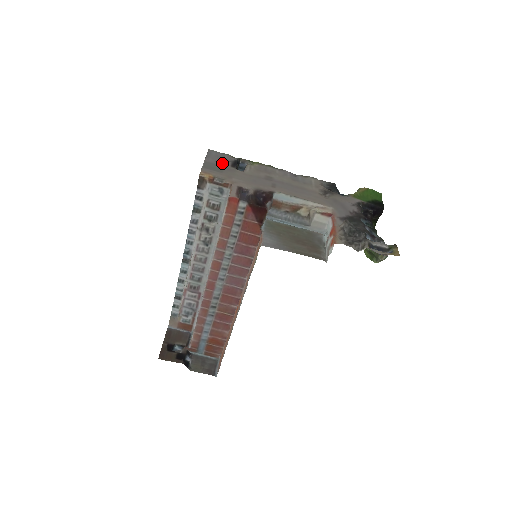
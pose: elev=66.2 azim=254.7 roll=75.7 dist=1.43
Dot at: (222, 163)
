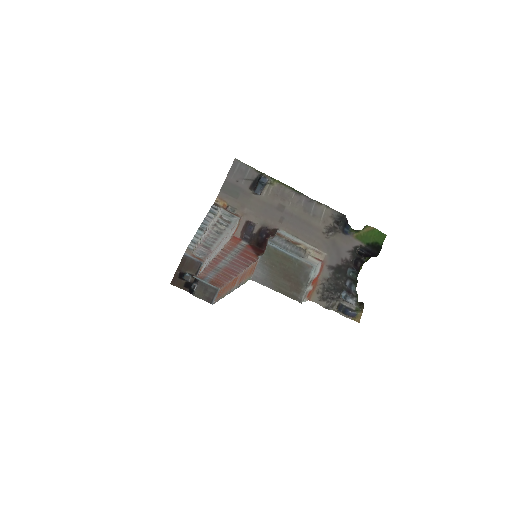
Dot at: (242, 183)
